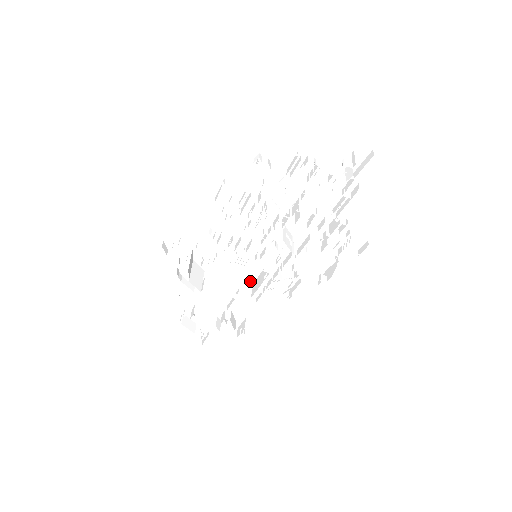
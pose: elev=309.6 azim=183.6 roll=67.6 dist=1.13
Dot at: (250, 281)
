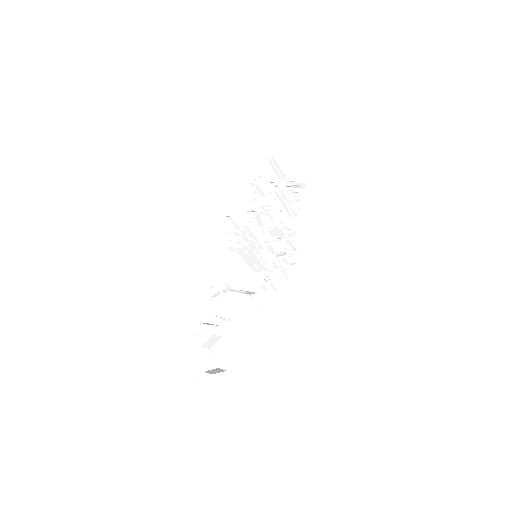
Dot at: occluded
